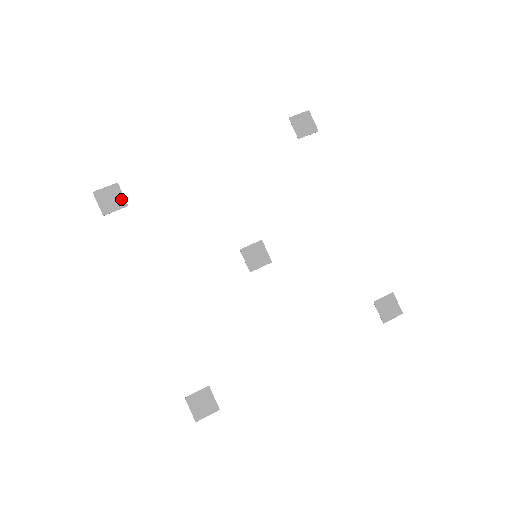
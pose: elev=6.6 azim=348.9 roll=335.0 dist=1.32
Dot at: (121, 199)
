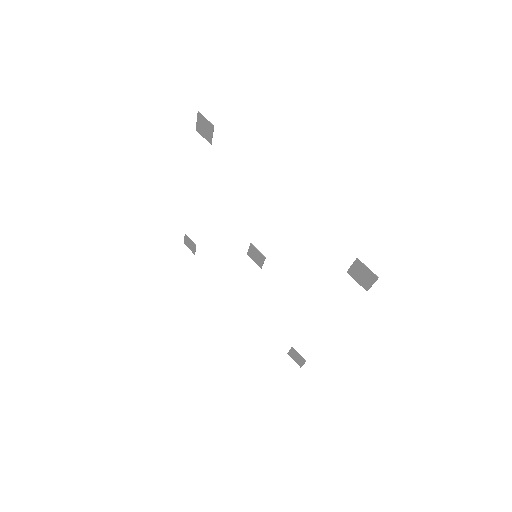
Dot at: (210, 136)
